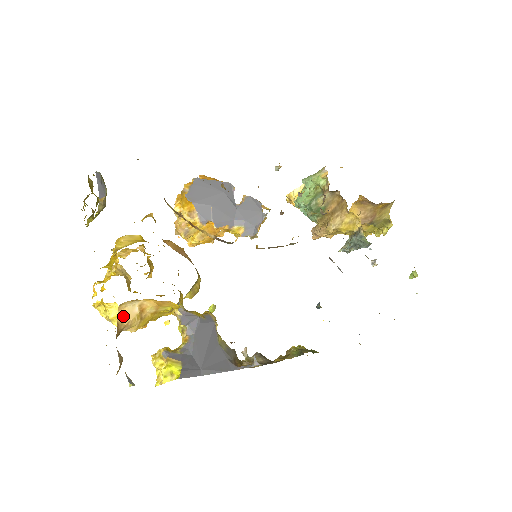
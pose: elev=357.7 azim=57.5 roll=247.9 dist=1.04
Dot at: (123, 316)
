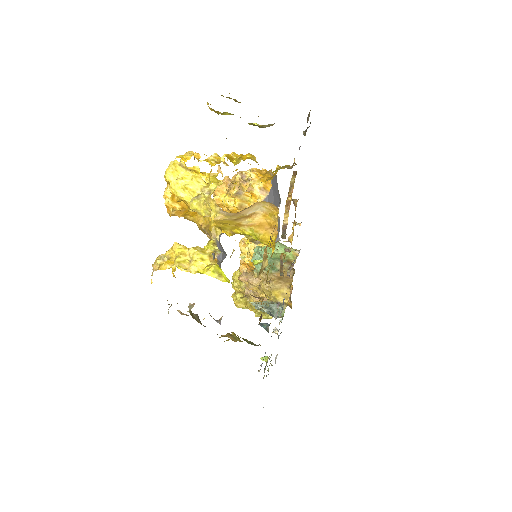
Dot at: (249, 207)
